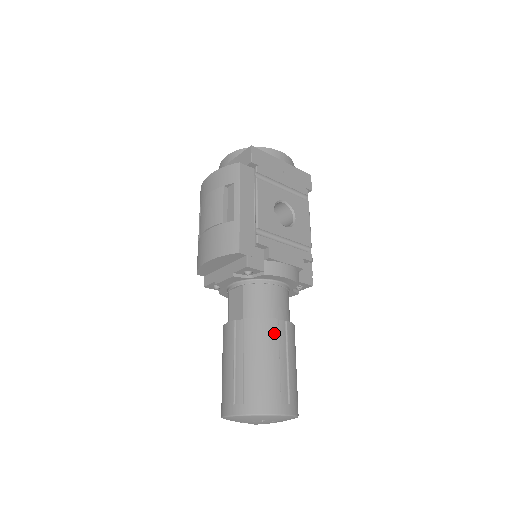
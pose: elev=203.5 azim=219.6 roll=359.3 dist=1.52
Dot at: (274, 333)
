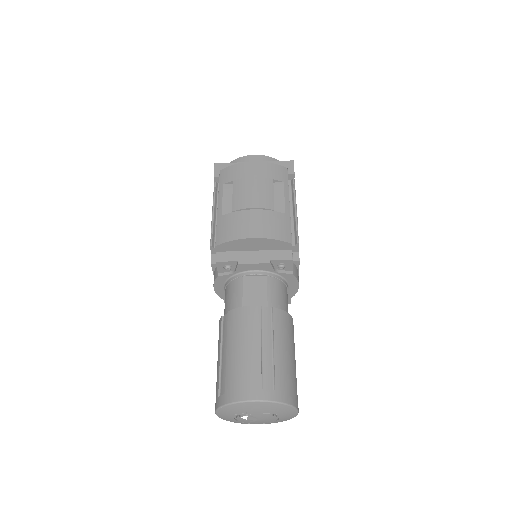
Dot at: (293, 331)
